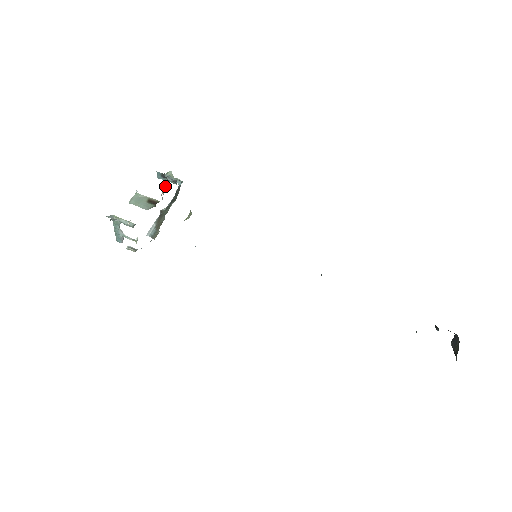
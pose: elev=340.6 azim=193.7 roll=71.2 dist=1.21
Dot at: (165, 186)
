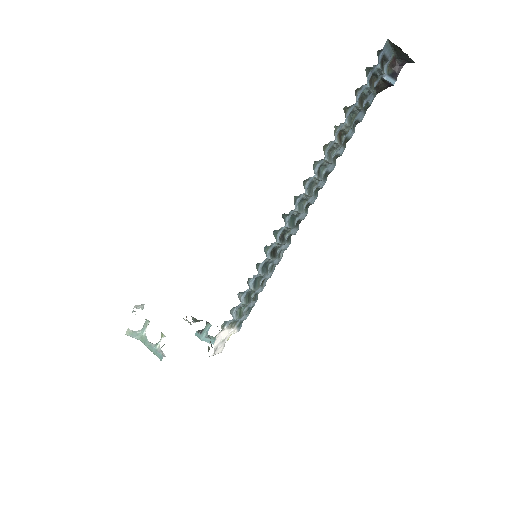
Dot at: (186, 316)
